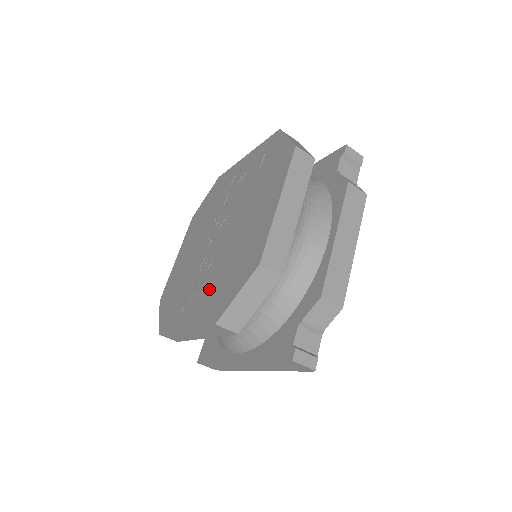
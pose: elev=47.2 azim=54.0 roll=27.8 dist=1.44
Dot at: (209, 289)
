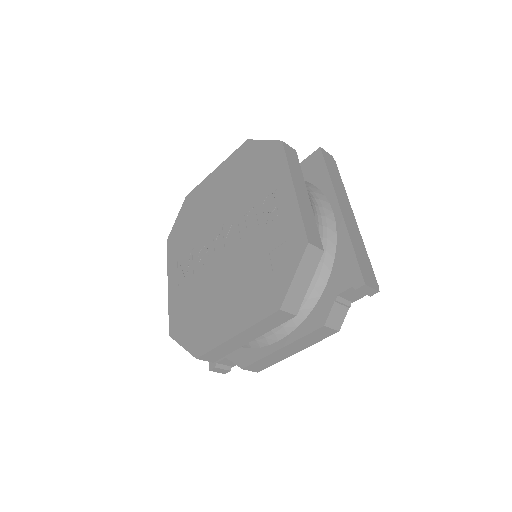
Dot at: (187, 292)
